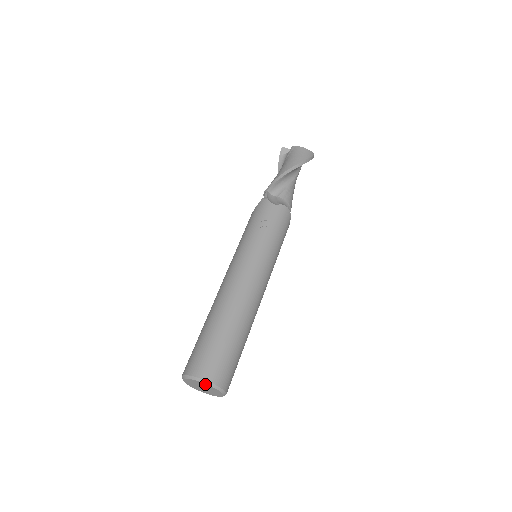
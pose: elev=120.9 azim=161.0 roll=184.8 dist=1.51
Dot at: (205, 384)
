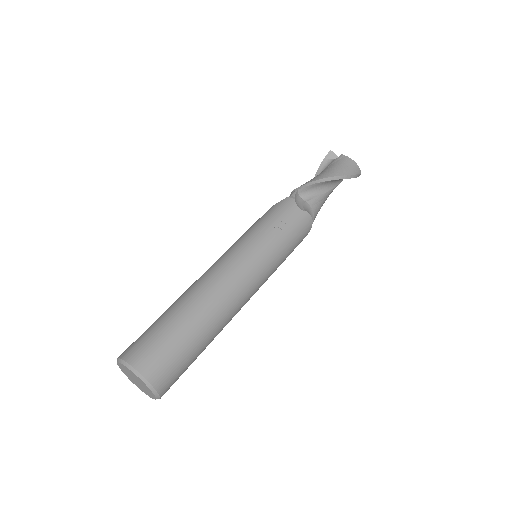
Dot at: (140, 379)
